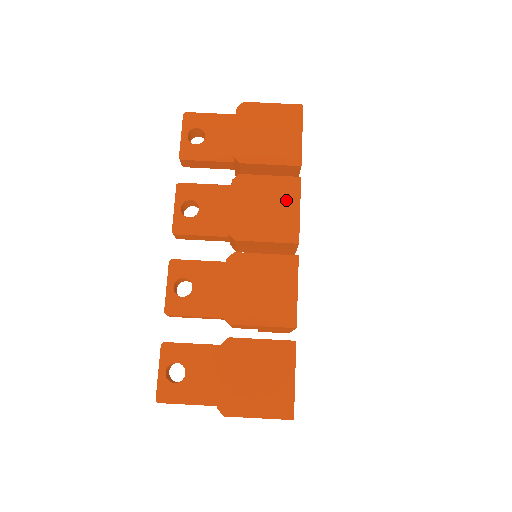
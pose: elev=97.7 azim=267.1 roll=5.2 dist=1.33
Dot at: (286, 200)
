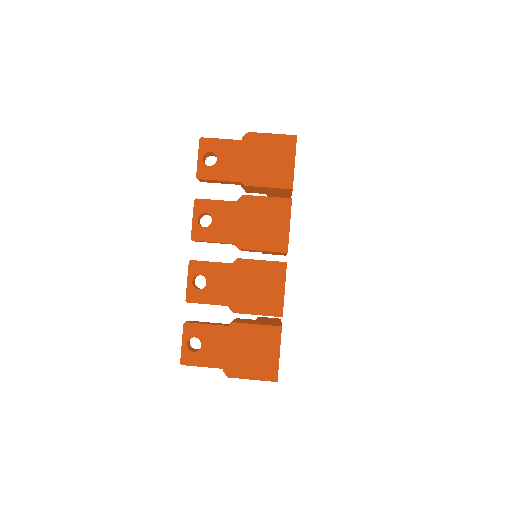
Dot at: (279, 217)
